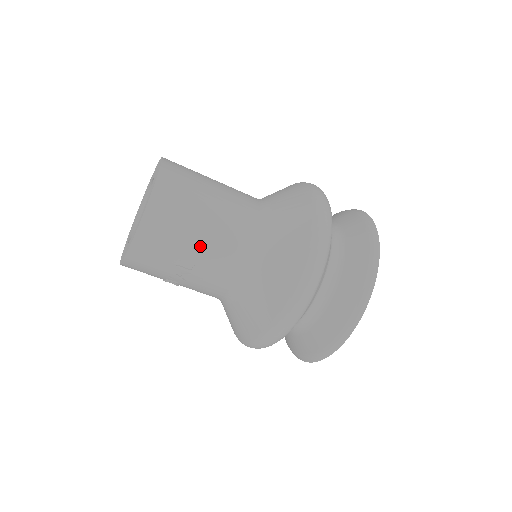
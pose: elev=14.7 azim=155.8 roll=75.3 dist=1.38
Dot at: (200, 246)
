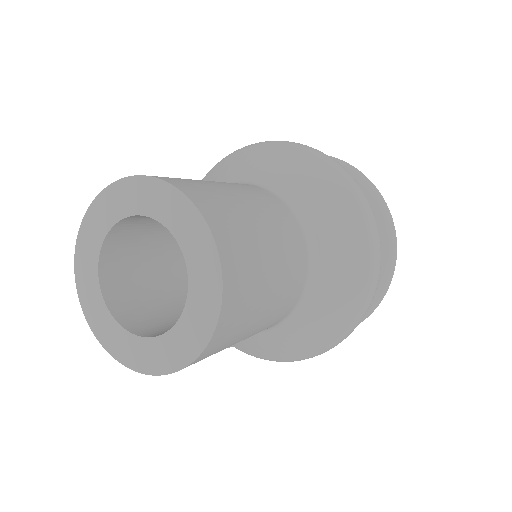
Dot at: (252, 332)
